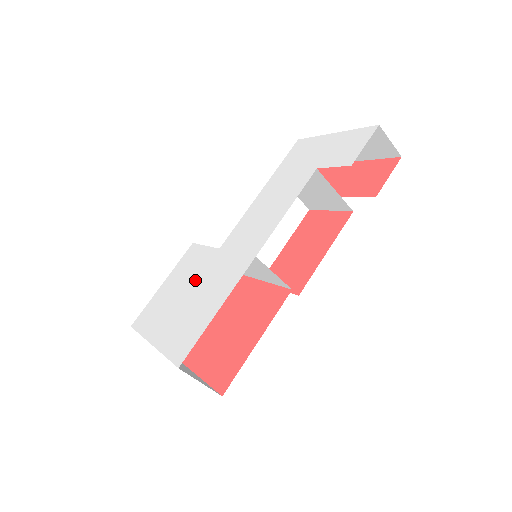
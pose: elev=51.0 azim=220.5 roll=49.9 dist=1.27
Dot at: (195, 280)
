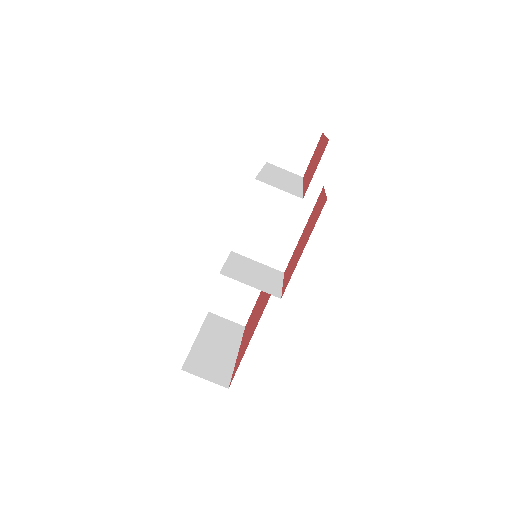
Dot at: occluded
